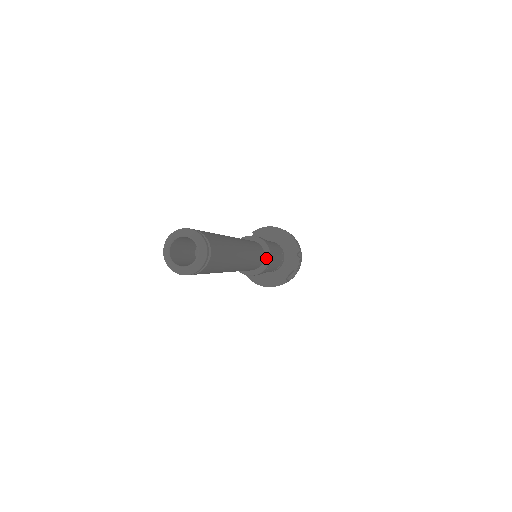
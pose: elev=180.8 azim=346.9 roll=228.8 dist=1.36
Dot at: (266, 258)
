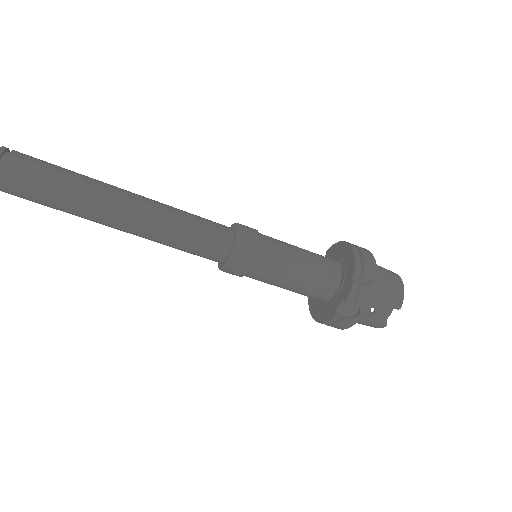
Dot at: (232, 247)
